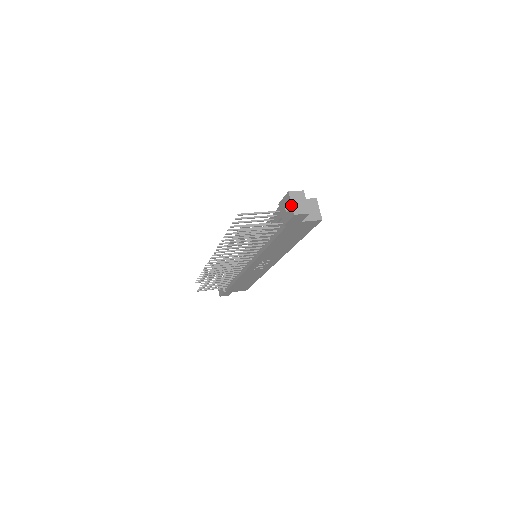
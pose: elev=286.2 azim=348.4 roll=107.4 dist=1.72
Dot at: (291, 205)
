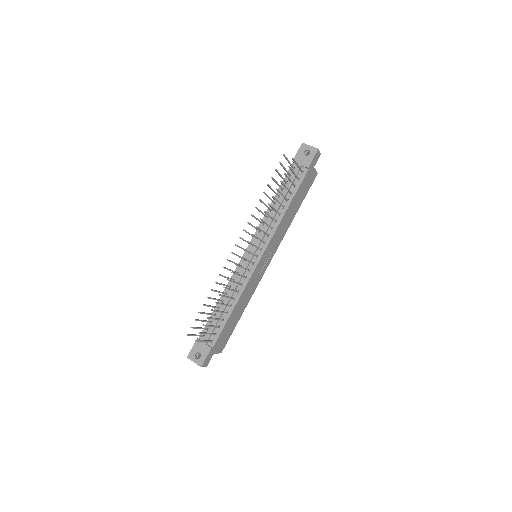
Dot at: (311, 146)
